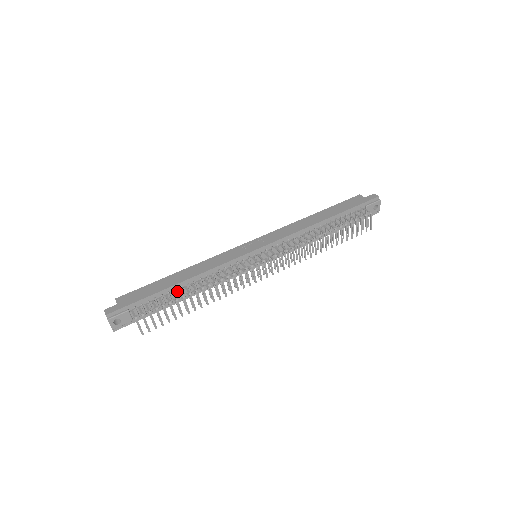
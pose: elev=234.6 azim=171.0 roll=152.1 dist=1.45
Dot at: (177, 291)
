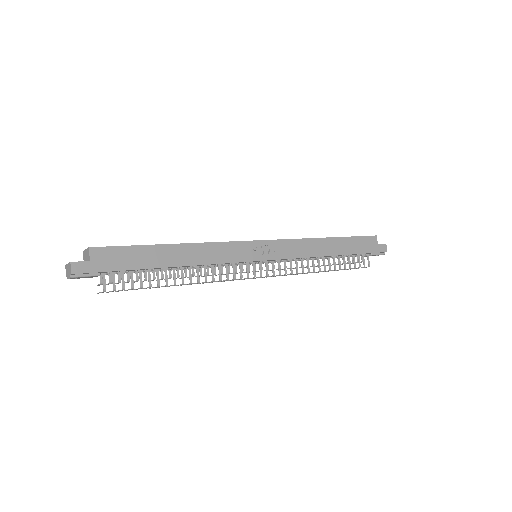
Dot at: (162, 268)
